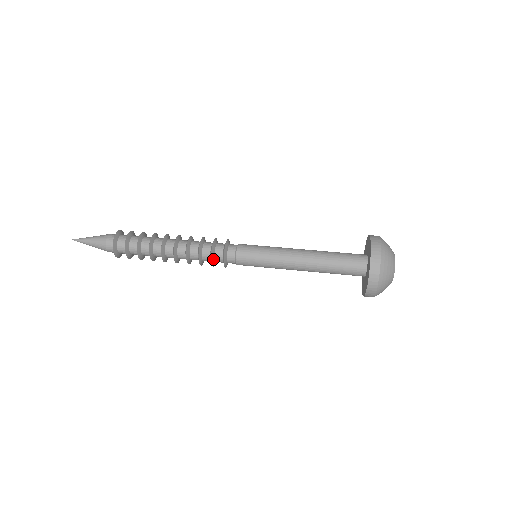
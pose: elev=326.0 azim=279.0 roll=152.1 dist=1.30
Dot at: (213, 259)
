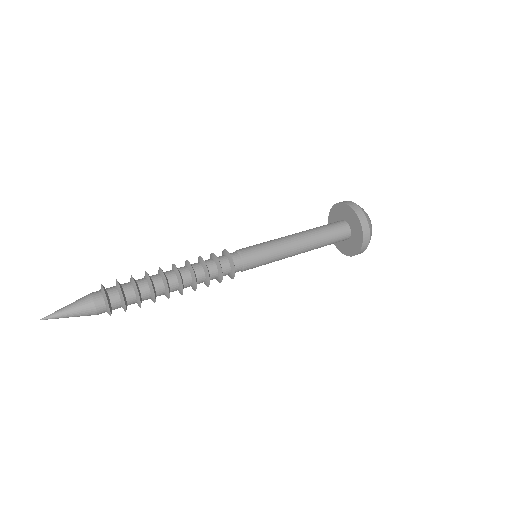
Dot at: (220, 264)
